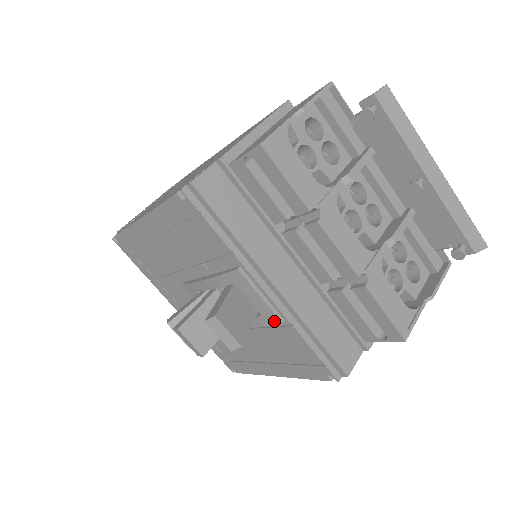
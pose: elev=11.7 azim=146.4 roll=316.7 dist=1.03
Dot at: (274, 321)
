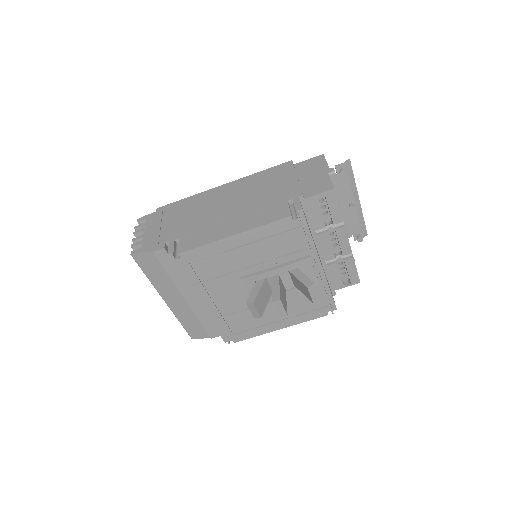
Dot at: (315, 285)
